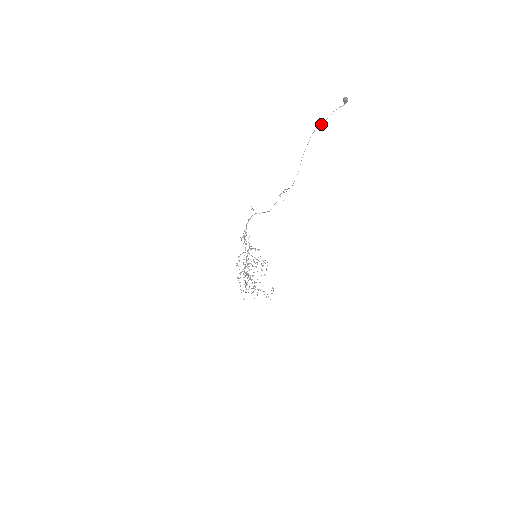
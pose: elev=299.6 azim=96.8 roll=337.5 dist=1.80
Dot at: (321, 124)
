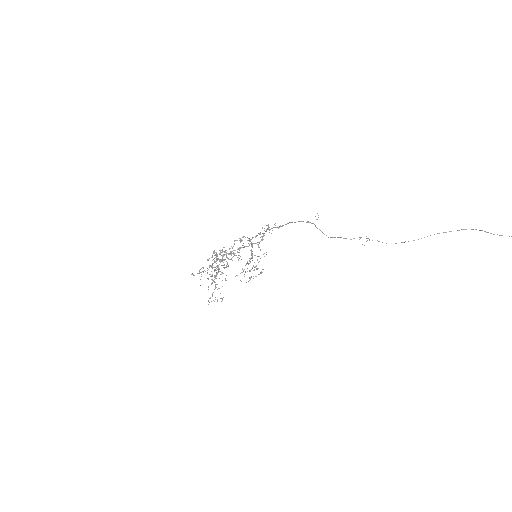
Dot at: occluded
